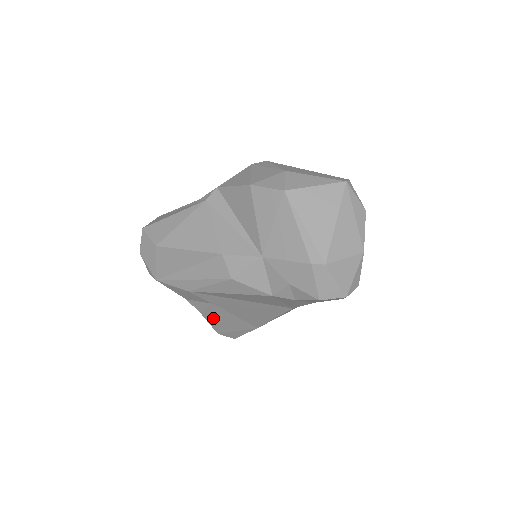
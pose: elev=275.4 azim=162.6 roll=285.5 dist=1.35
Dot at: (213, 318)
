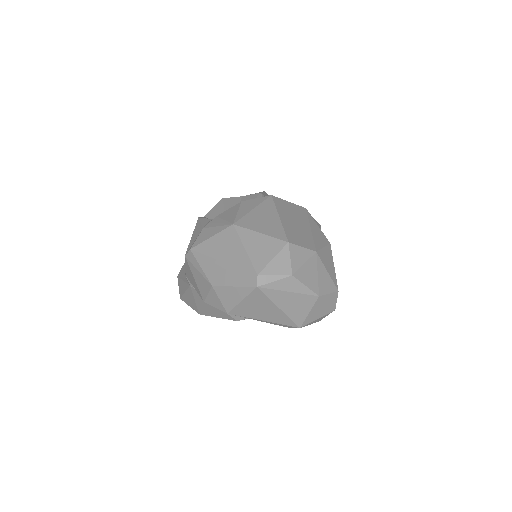
Dot at: occluded
